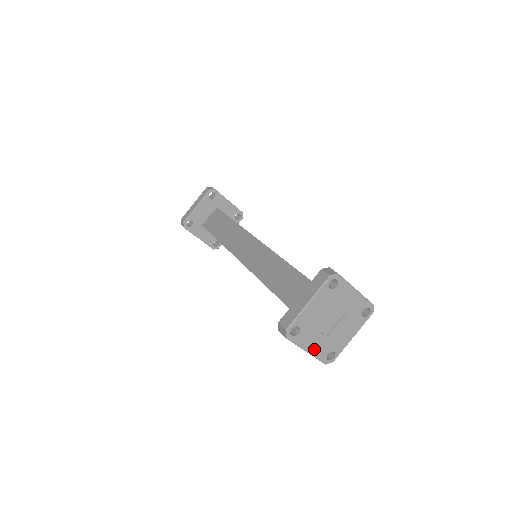
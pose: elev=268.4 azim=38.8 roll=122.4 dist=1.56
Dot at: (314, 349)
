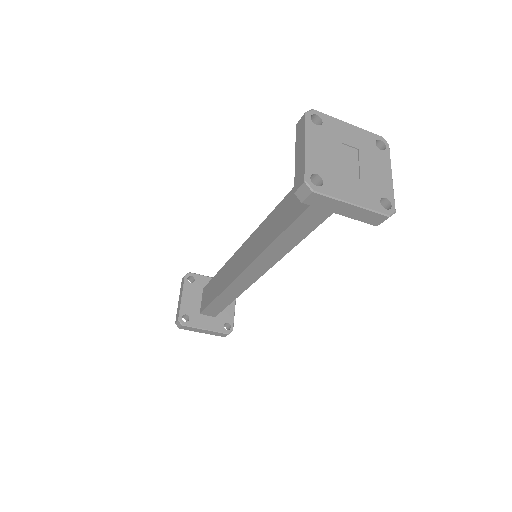
Dot at: (358, 199)
